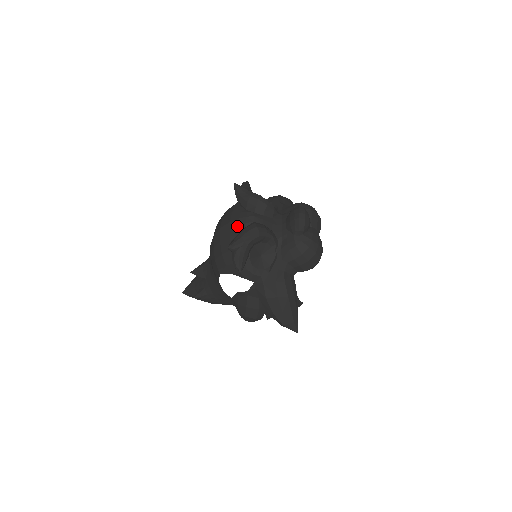
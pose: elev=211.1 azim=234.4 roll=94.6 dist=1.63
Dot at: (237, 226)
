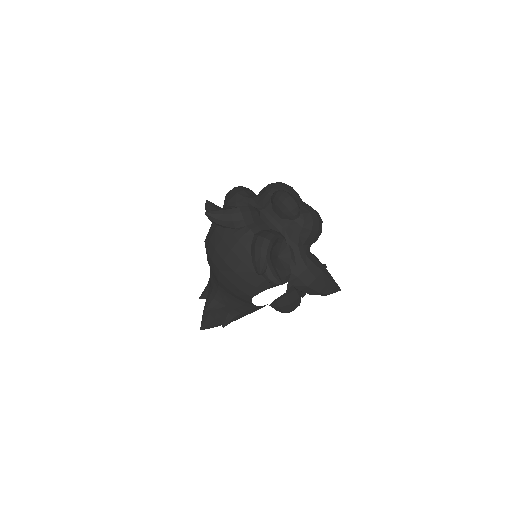
Dot at: (242, 249)
